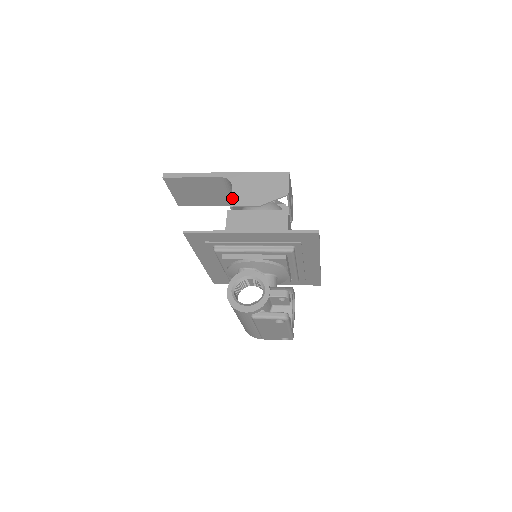
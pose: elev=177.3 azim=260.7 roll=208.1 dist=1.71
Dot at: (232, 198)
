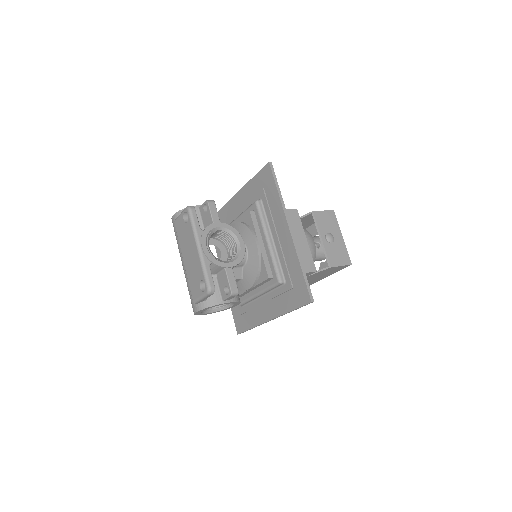
Dot at: occluded
